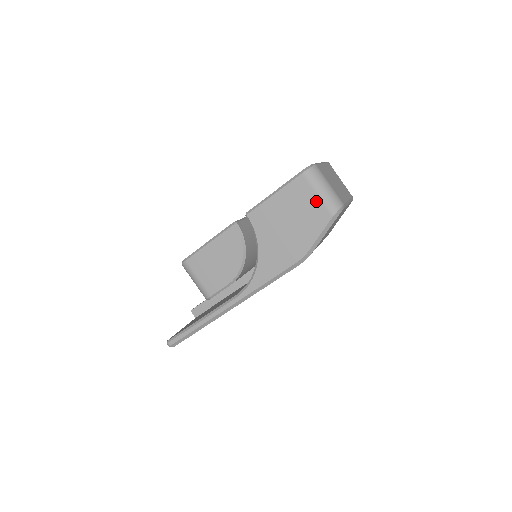
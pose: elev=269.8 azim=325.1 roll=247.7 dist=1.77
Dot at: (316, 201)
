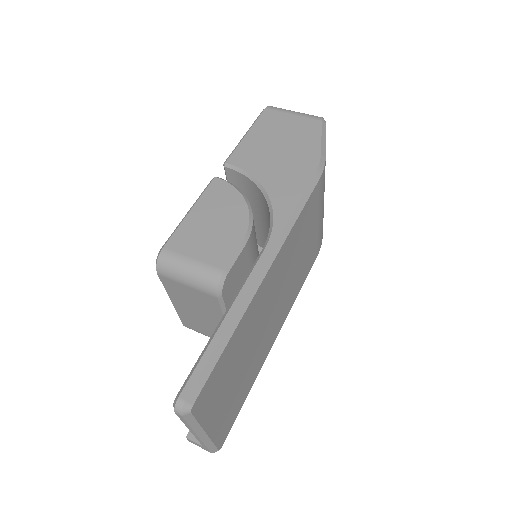
Dot at: (295, 118)
